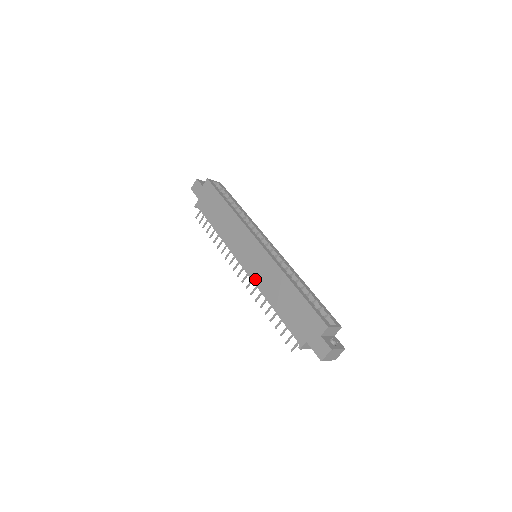
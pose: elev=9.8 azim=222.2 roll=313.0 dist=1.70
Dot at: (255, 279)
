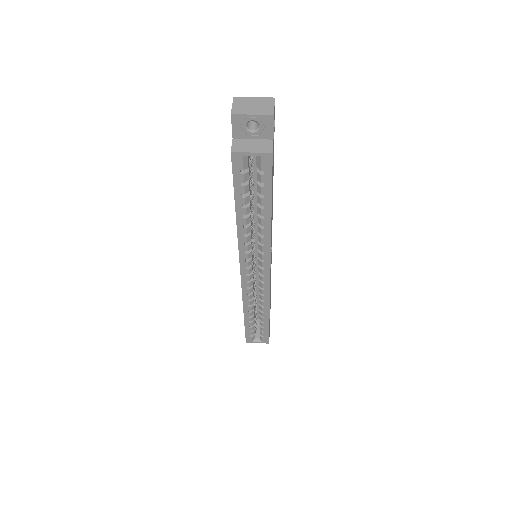
Dot at: occluded
